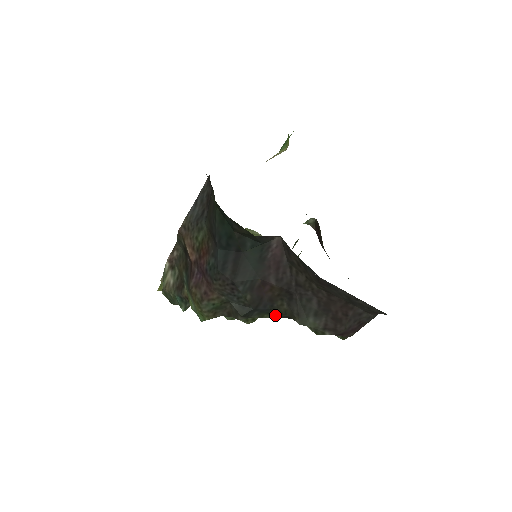
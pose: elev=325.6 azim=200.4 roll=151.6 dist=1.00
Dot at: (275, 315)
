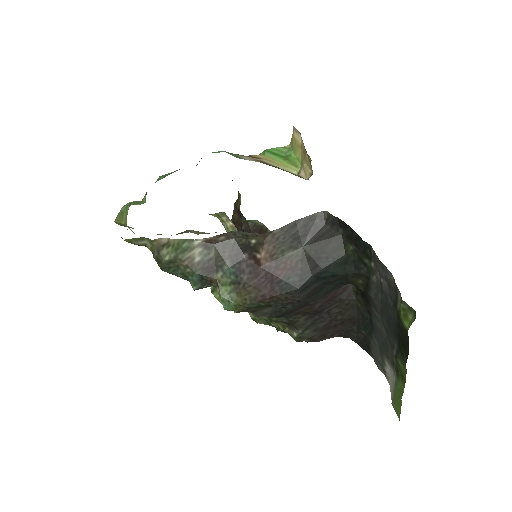
Dot at: (281, 320)
